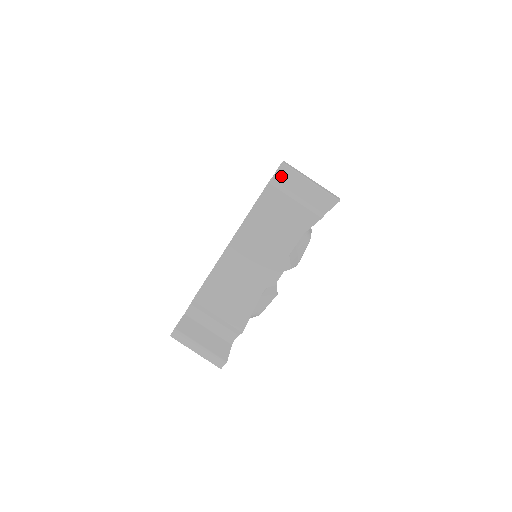
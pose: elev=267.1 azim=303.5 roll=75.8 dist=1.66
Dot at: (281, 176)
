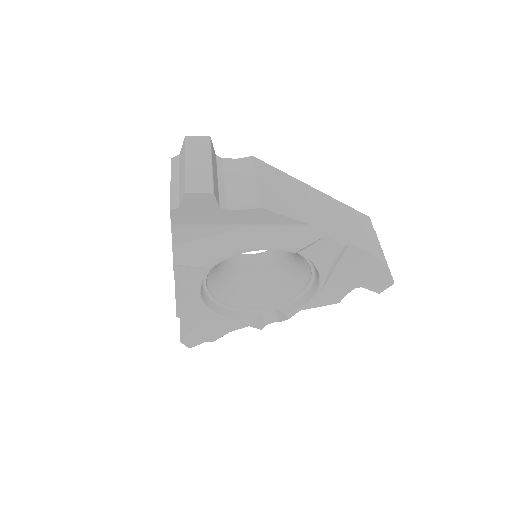
Dot at: occluded
